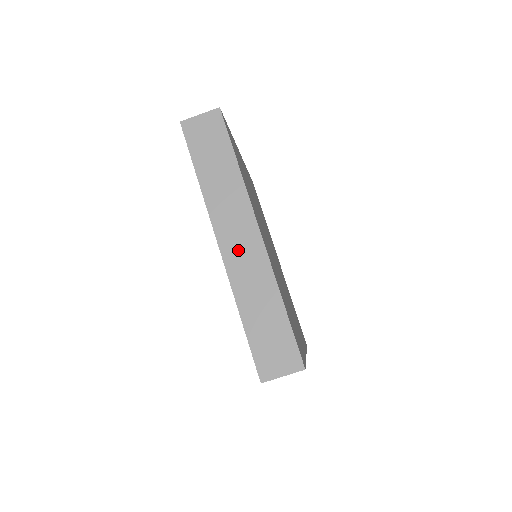
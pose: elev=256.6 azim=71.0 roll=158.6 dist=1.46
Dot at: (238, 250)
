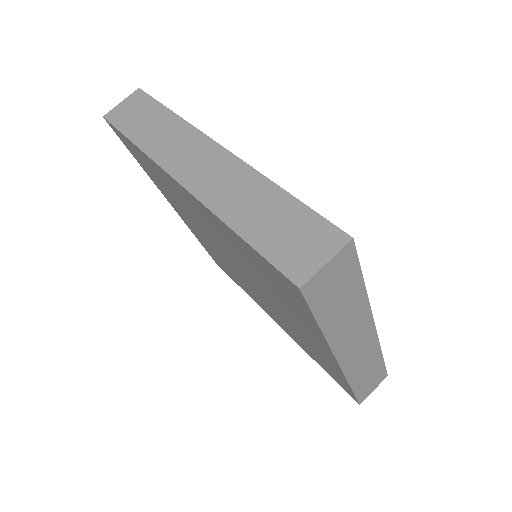
Dot at: (202, 173)
